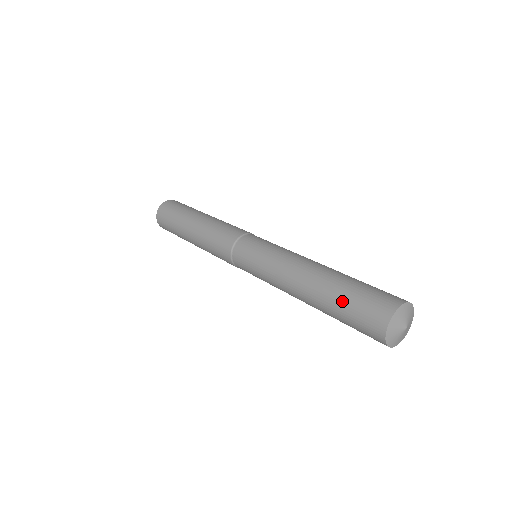
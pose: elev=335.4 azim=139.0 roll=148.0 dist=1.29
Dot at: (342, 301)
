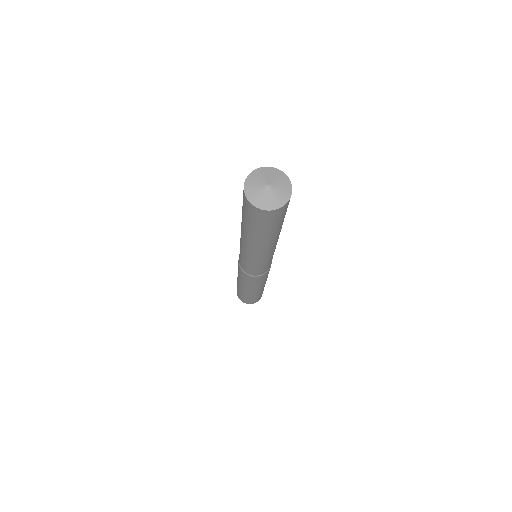
Dot at: occluded
